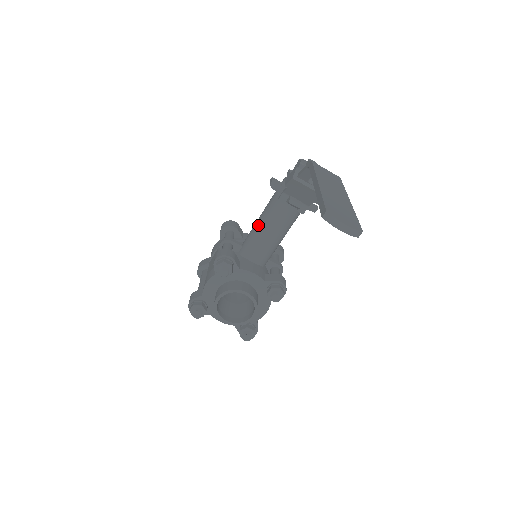
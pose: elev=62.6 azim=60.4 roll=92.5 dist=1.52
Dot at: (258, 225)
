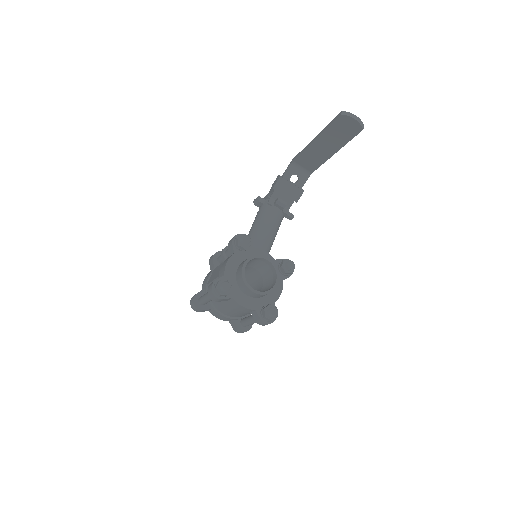
Dot at: (253, 230)
